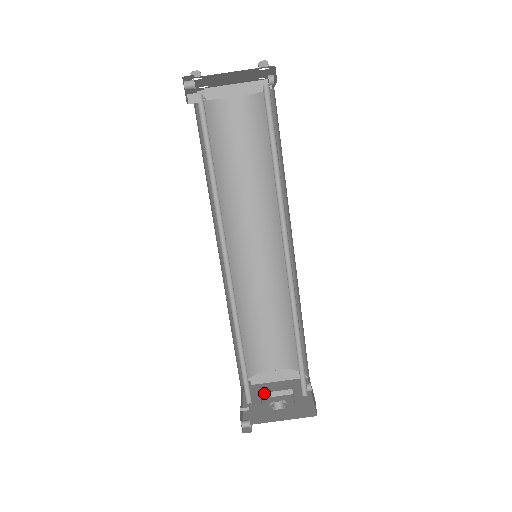
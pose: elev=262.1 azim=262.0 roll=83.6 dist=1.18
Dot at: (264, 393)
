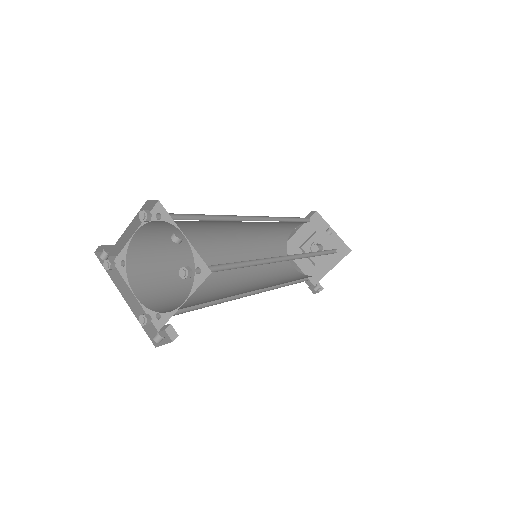
Dot at: (301, 246)
